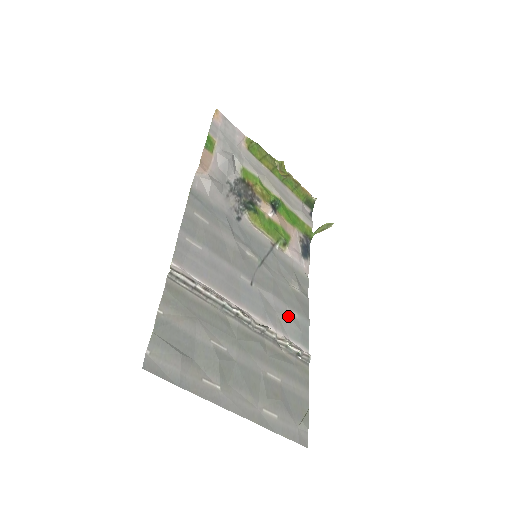
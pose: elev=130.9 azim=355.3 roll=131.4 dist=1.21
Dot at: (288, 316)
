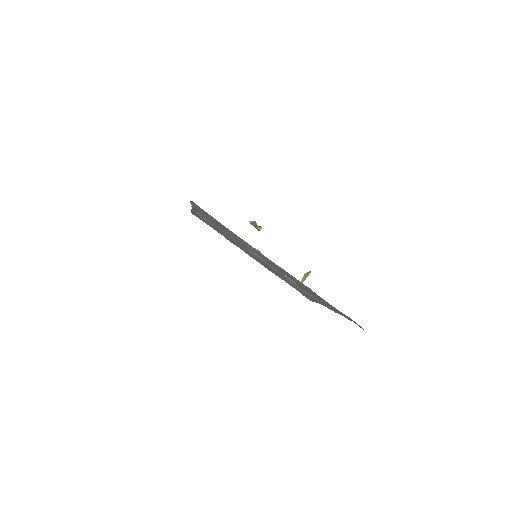
Dot at: (300, 288)
